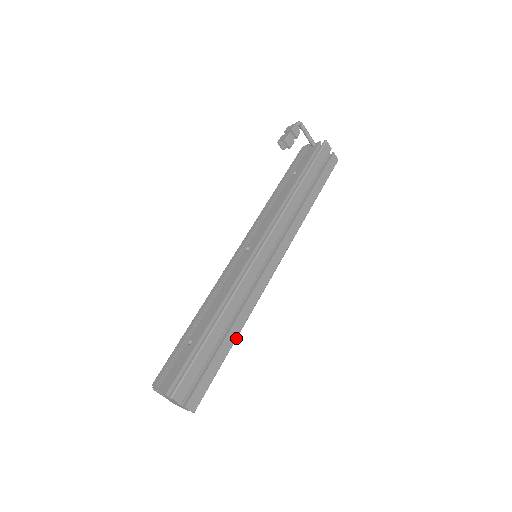
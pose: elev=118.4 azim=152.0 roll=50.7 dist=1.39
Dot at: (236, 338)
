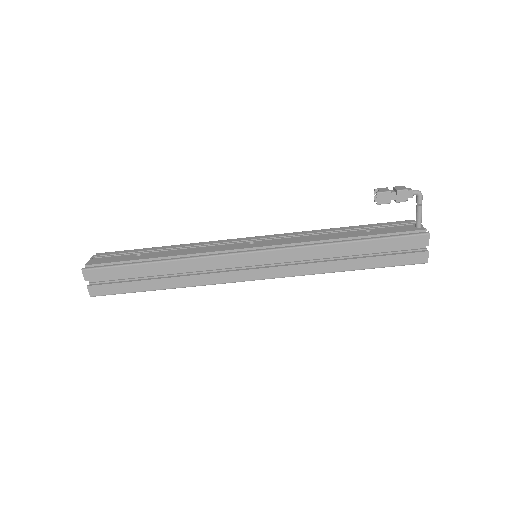
Dot at: (167, 288)
